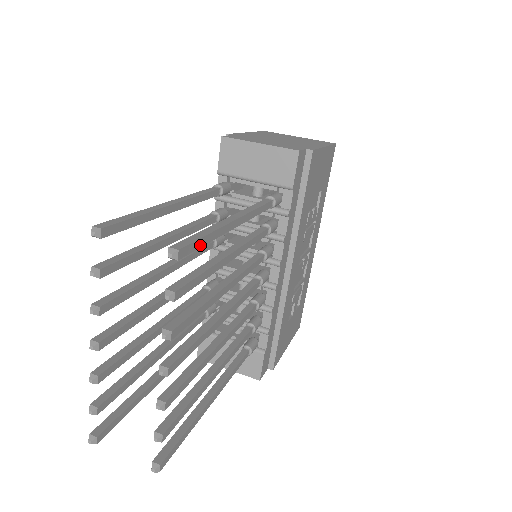
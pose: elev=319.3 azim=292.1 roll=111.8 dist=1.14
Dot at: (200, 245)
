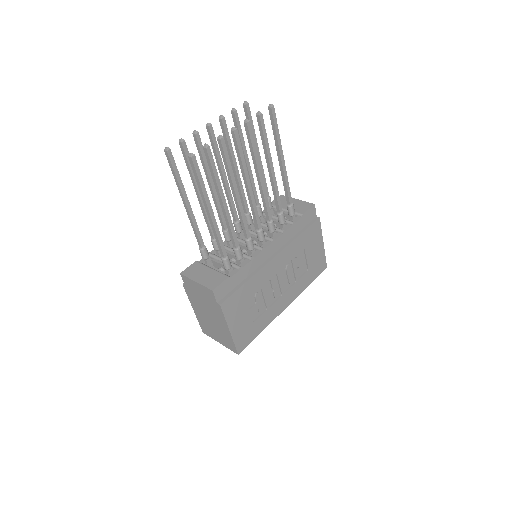
Dot at: (275, 125)
